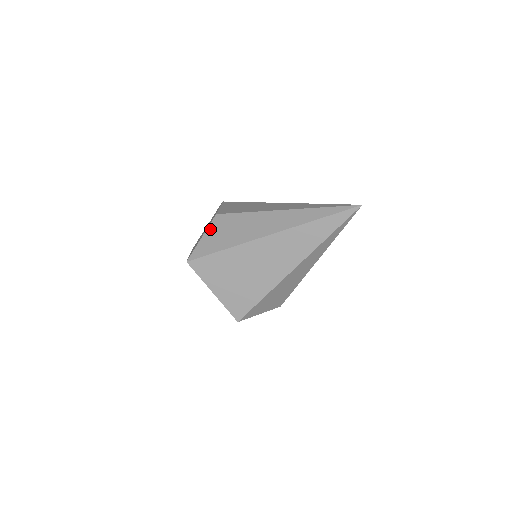
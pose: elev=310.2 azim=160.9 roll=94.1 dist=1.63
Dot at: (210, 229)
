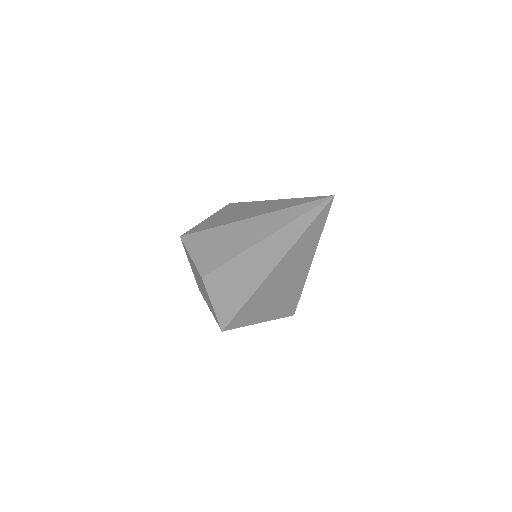
Dot at: (211, 294)
